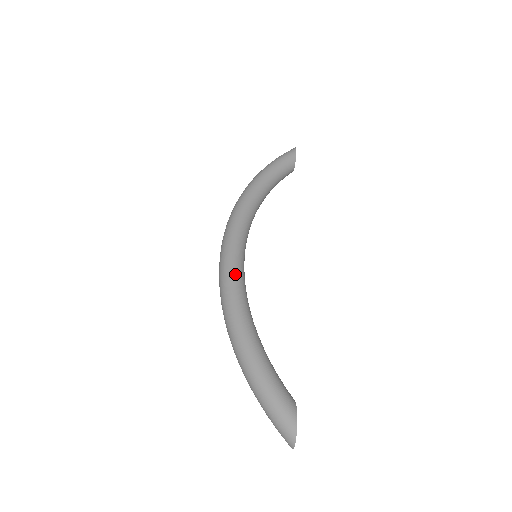
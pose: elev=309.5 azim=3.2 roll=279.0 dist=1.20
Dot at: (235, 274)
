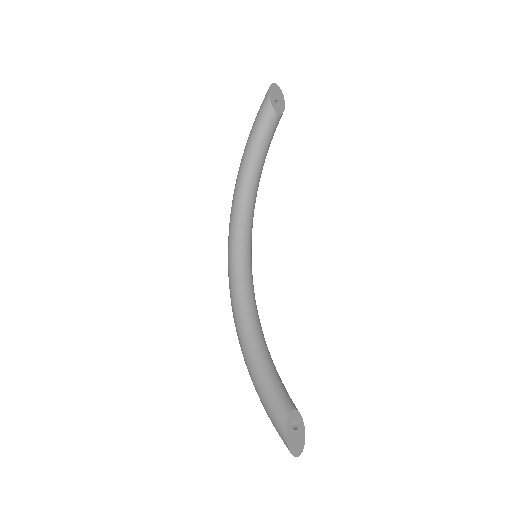
Dot at: (234, 293)
